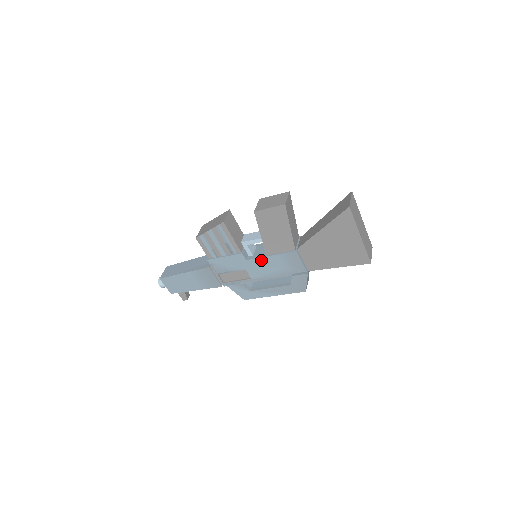
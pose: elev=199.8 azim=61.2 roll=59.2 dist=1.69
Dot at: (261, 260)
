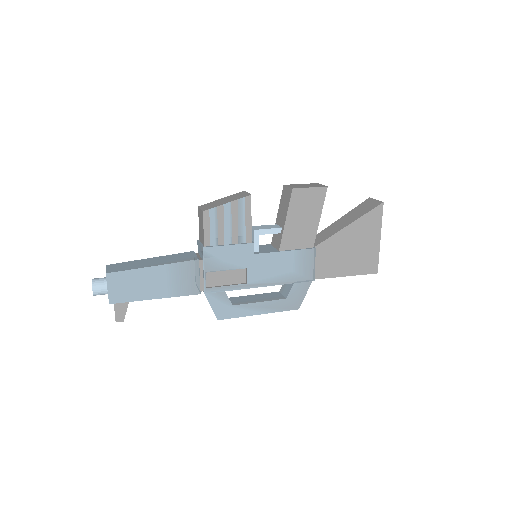
Dot at: (272, 256)
